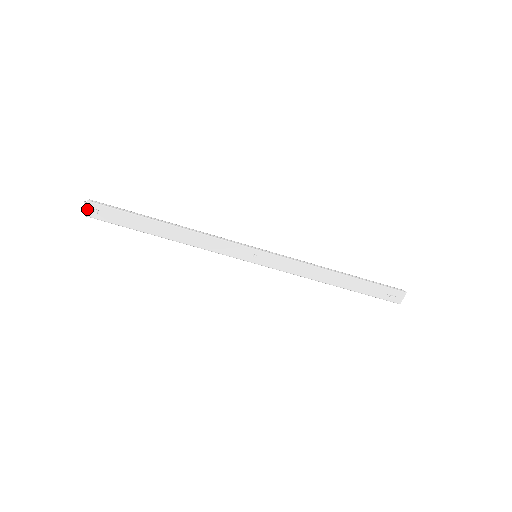
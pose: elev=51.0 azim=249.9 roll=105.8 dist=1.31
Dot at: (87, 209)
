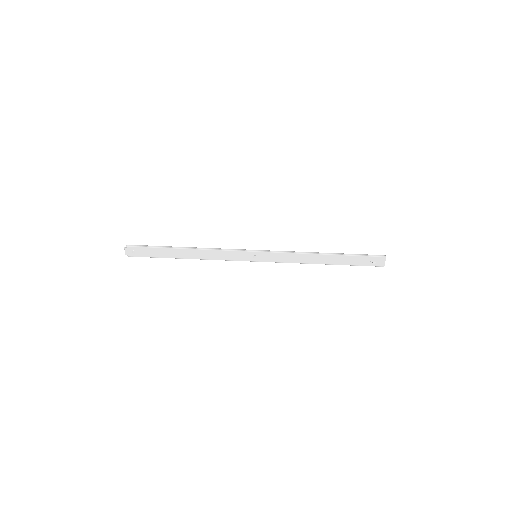
Dot at: (128, 252)
